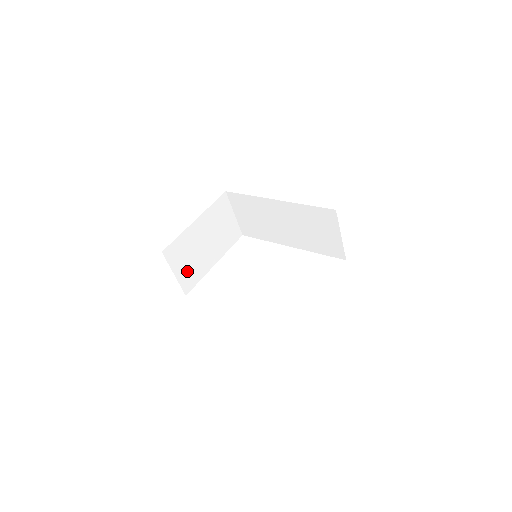
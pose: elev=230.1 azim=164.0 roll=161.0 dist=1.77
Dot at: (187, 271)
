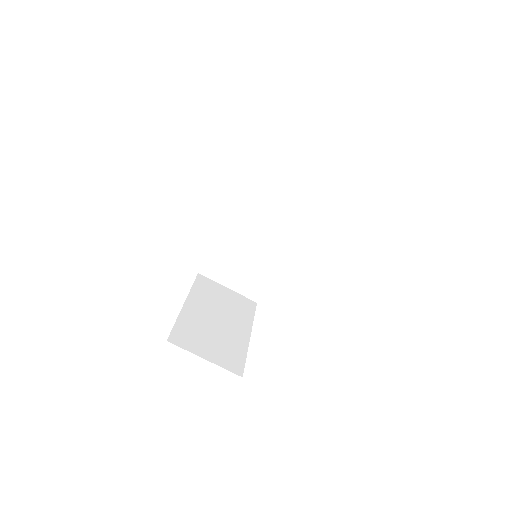
Dot at: (219, 352)
